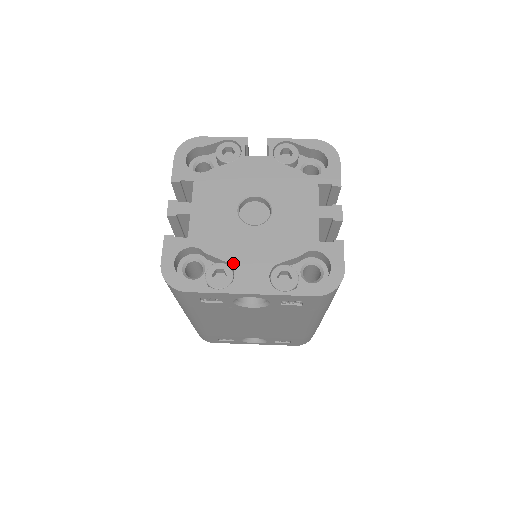
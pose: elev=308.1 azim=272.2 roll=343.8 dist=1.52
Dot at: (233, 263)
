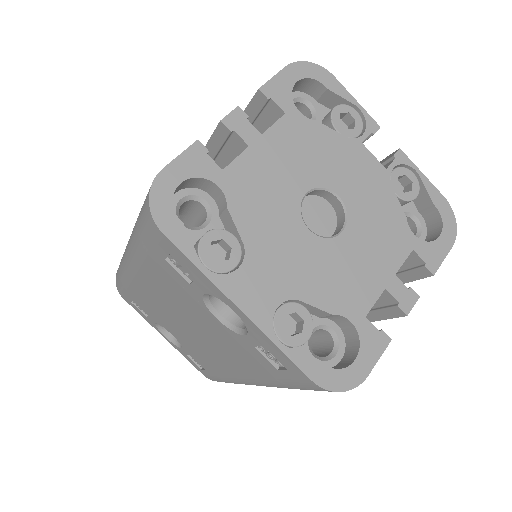
Dot at: (250, 251)
